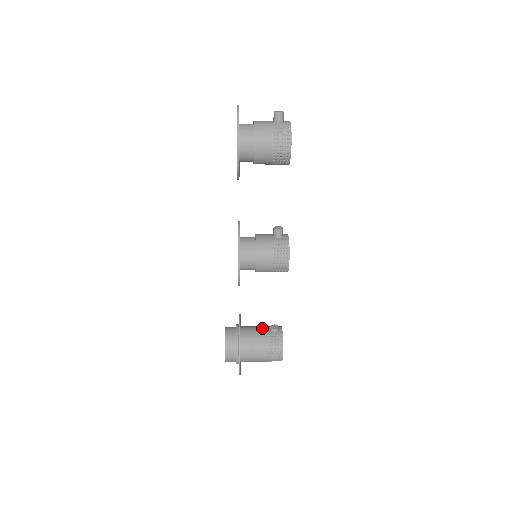
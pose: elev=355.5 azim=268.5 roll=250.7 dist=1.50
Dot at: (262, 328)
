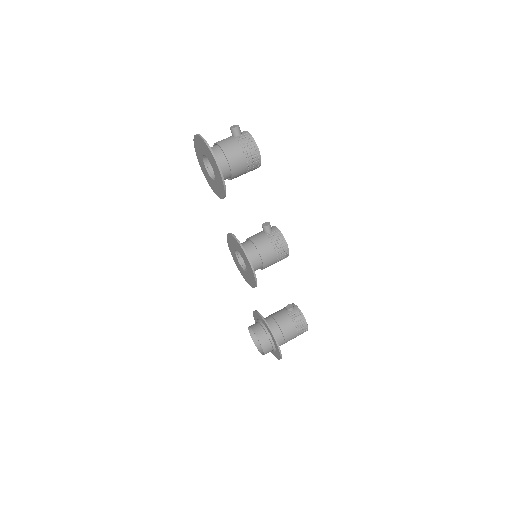
Dot at: (280, 313)
